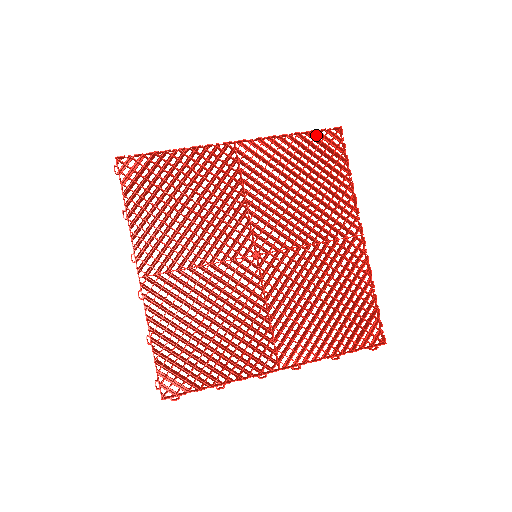
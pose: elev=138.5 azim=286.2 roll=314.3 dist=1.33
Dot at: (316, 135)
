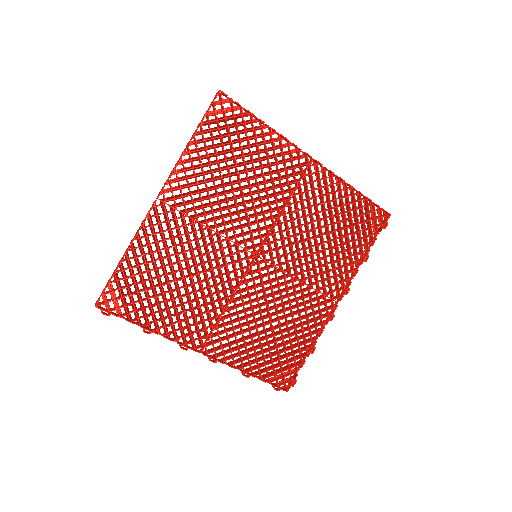
Dot at: (209, 122)
